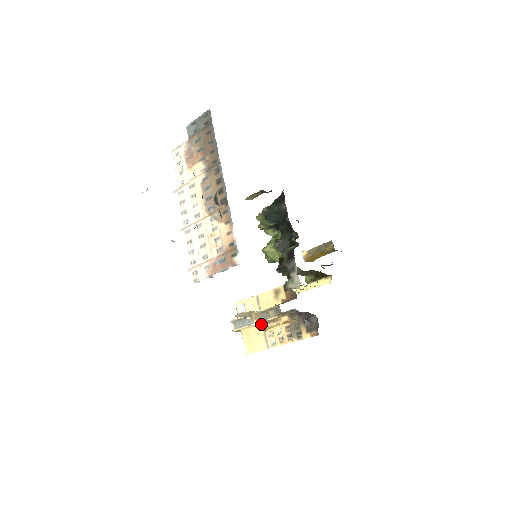
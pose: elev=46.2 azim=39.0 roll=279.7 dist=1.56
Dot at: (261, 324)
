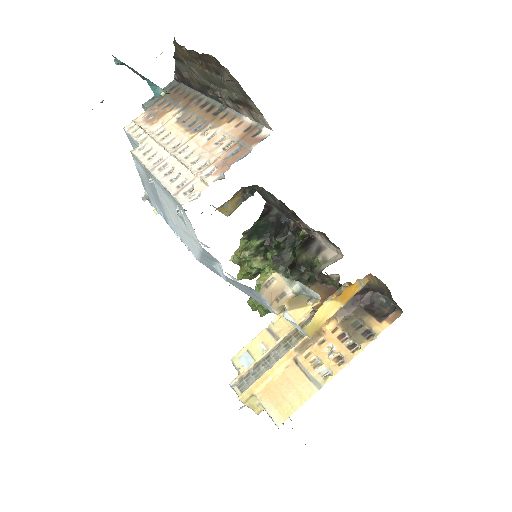
Dot at: (305, 309)
